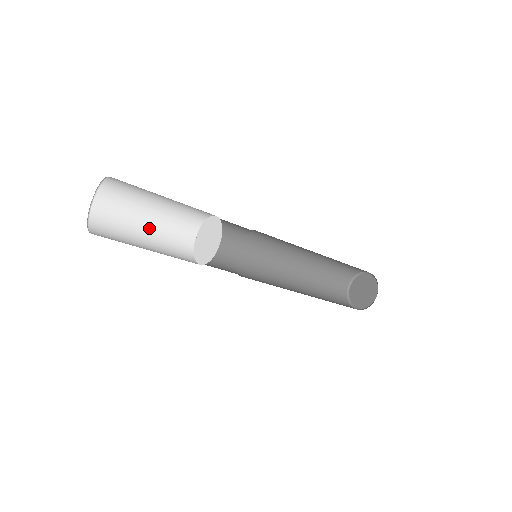
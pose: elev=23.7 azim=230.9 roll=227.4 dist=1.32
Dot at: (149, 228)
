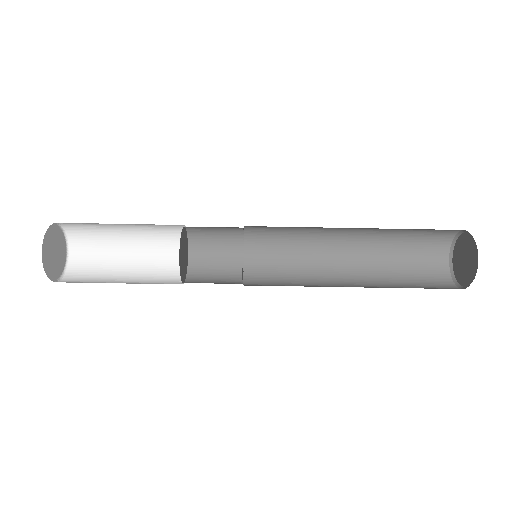
Dot at: occluded
